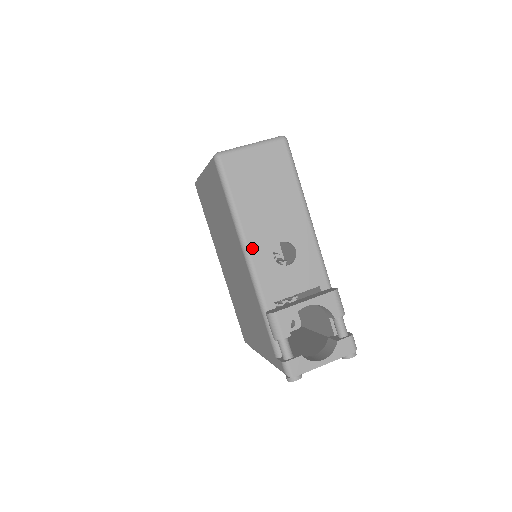
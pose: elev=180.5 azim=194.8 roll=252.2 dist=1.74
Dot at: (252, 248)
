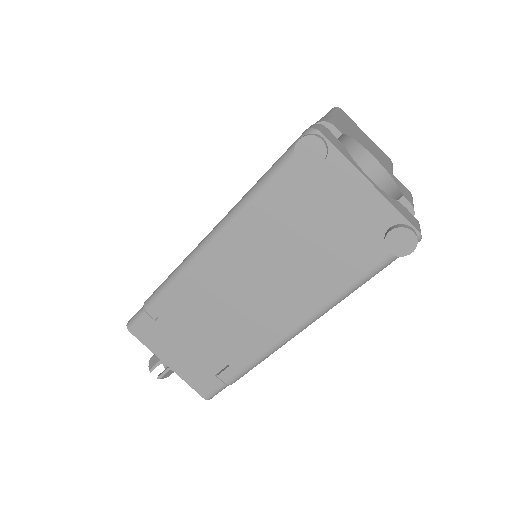
Dot at: occluded
